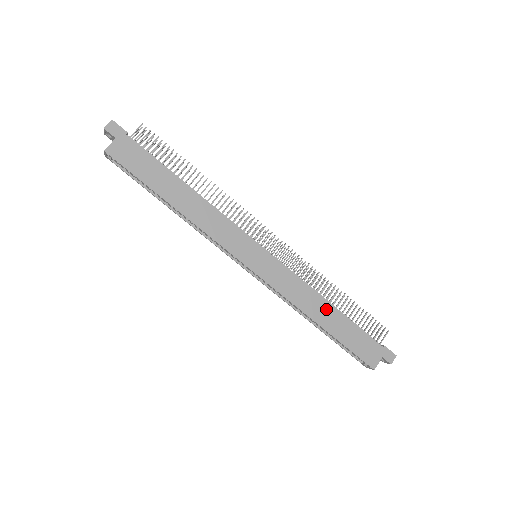
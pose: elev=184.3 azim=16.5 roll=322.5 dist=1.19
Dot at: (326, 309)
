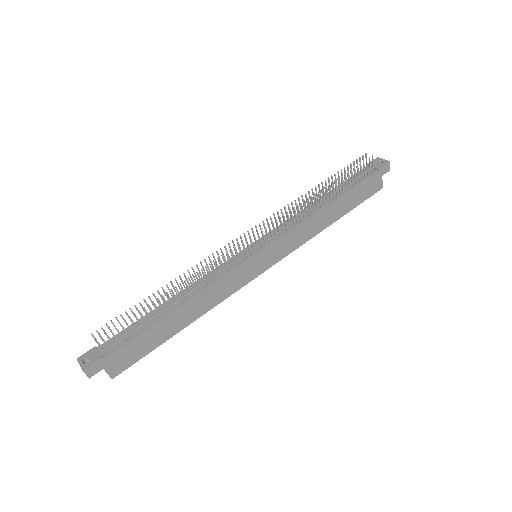
Dot at: (328, 212)
